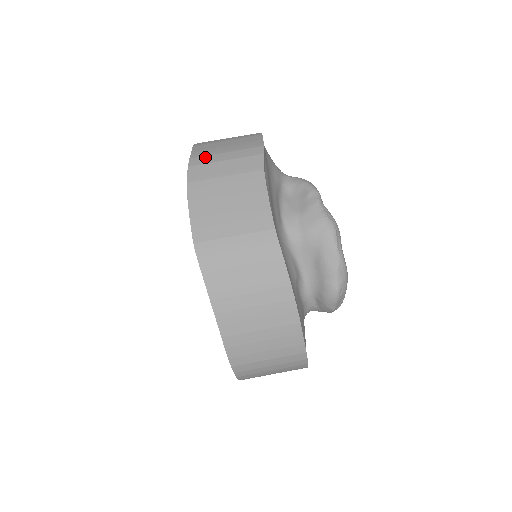
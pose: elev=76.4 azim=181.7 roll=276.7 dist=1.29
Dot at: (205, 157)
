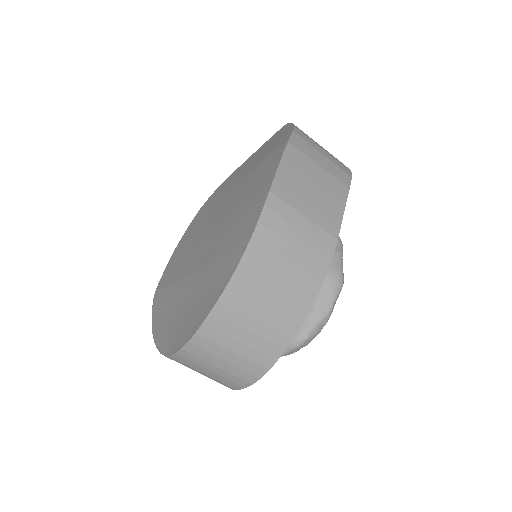
Dot at: (308, 138)
